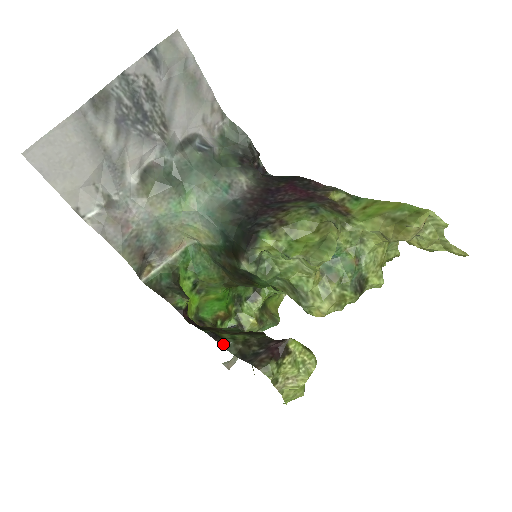
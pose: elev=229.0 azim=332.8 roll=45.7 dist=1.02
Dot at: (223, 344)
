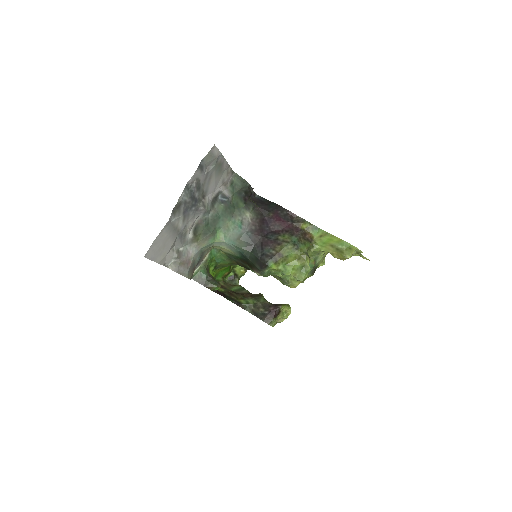
Dot at: (243, 308)
